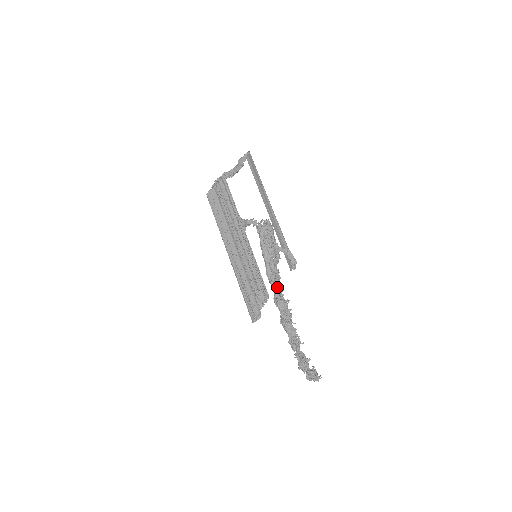
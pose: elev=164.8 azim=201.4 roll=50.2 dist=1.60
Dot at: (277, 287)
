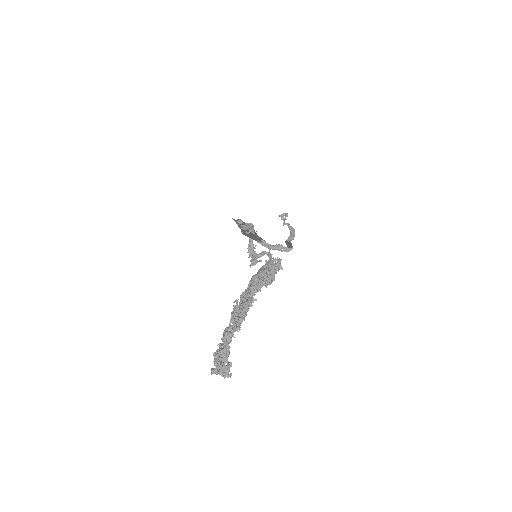
Dot at: (253, 288)
